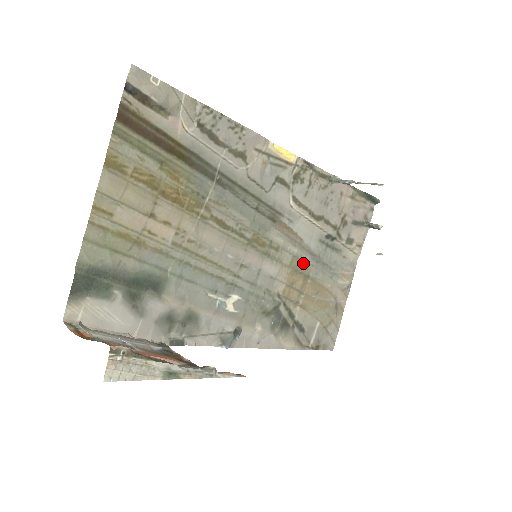
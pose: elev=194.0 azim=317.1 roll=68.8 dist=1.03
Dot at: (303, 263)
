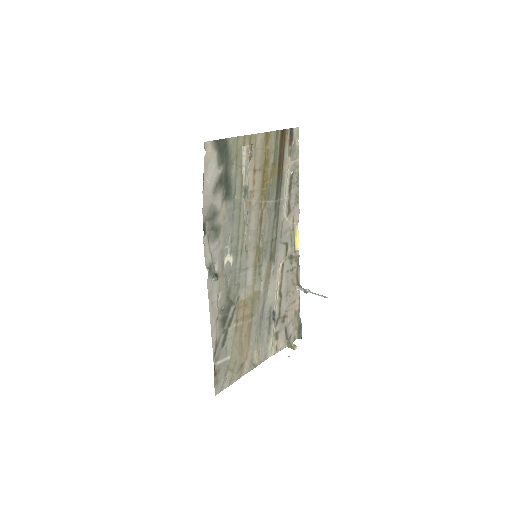
Dot at: (258, 304)
